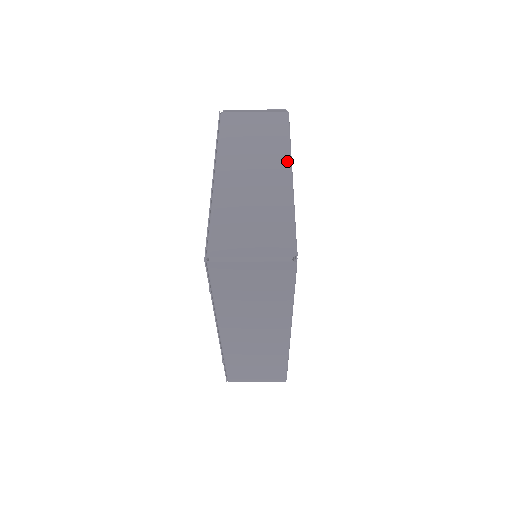
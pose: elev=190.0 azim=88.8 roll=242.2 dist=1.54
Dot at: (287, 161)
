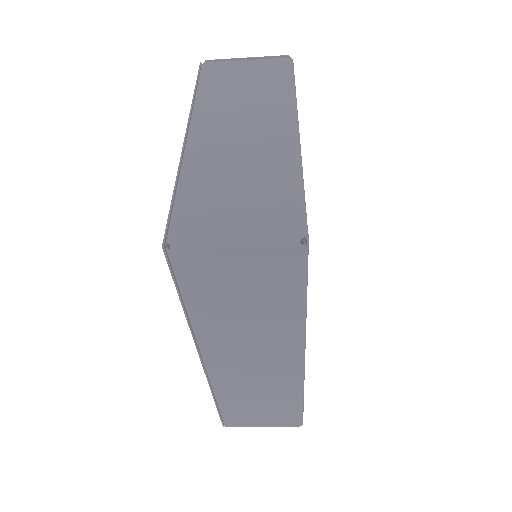
Dot at: (291, 112)
